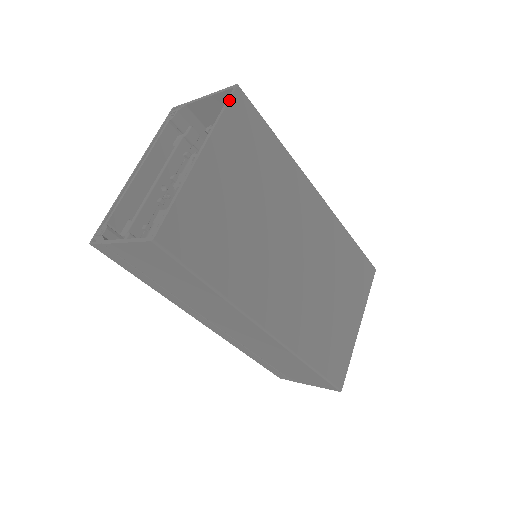
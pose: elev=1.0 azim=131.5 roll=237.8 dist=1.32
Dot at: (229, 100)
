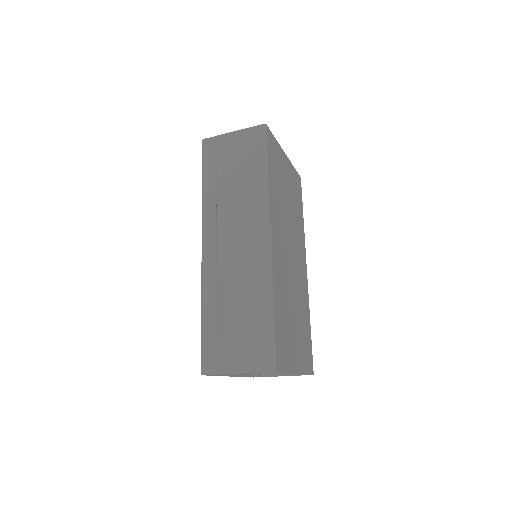
Dot at: (297, 172)
